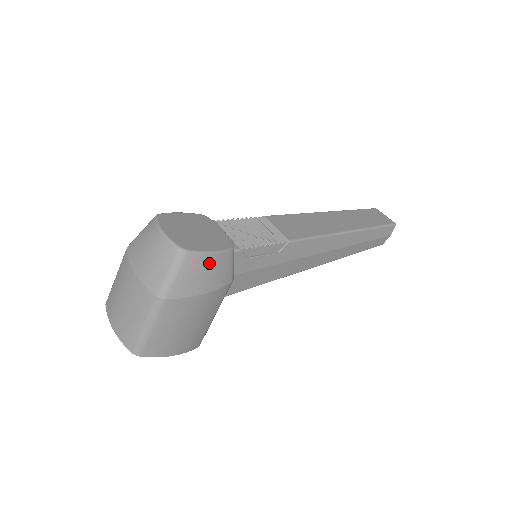
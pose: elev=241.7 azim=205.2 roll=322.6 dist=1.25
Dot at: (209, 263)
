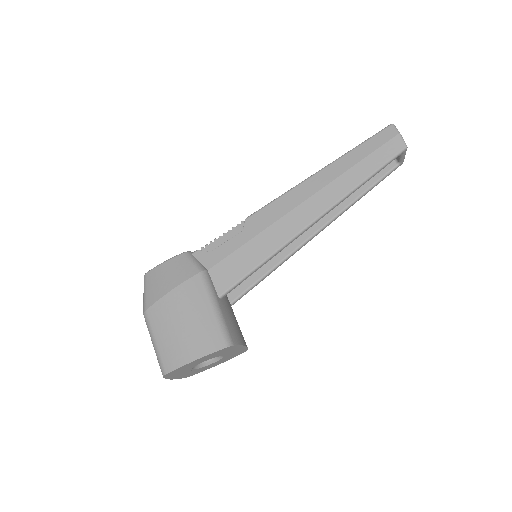
Dot at: (165, 269)
